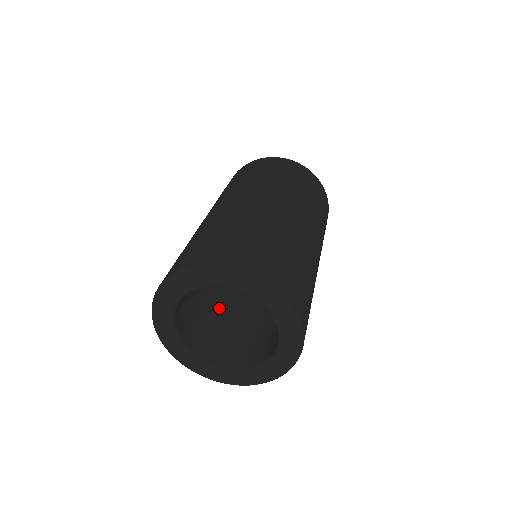
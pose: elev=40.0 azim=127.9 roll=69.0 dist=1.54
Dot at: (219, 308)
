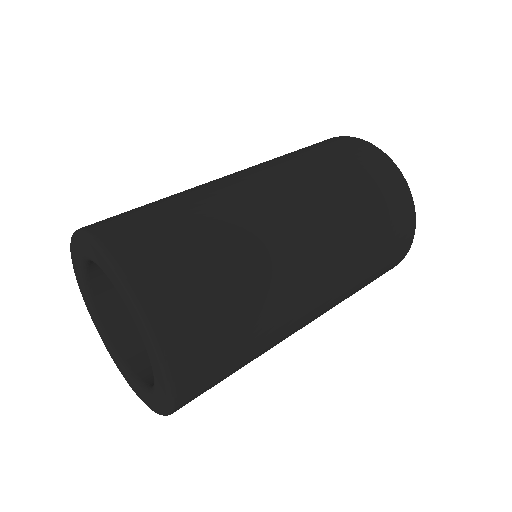
Dot at: occluded
